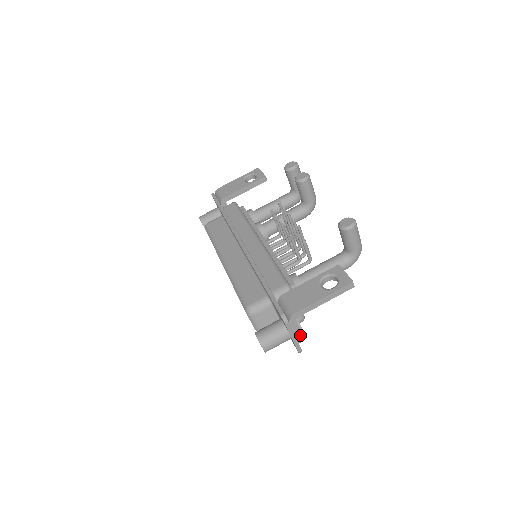
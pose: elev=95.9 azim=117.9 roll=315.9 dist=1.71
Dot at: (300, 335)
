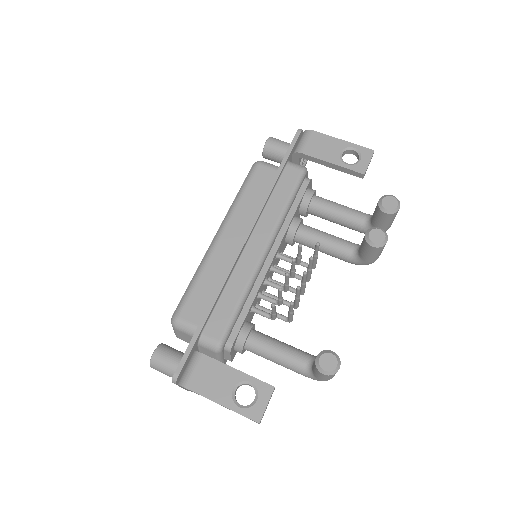
Dot at: occluded
